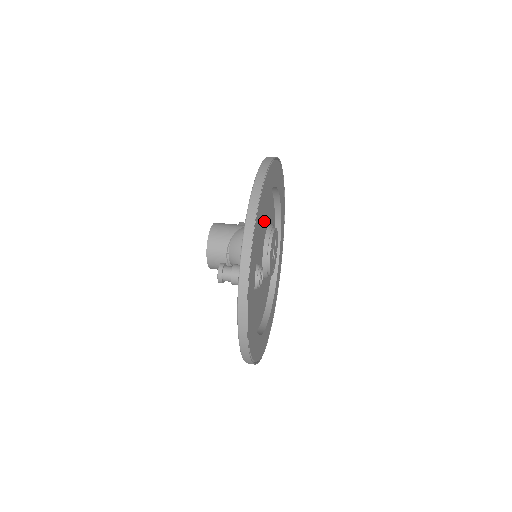
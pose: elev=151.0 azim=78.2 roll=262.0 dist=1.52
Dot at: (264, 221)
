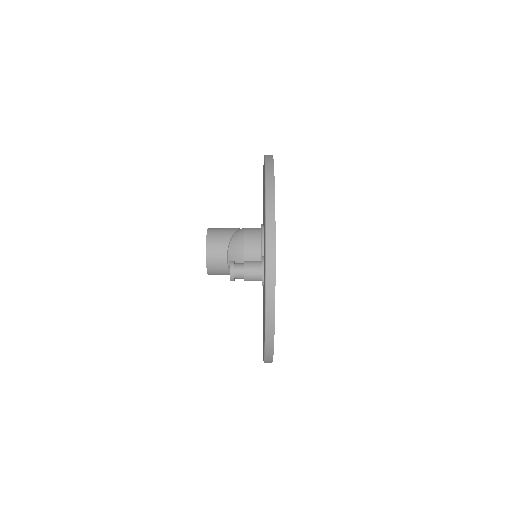
Dot at: occluded
